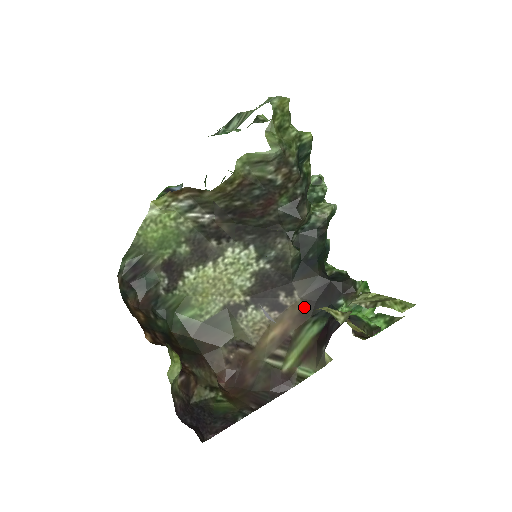
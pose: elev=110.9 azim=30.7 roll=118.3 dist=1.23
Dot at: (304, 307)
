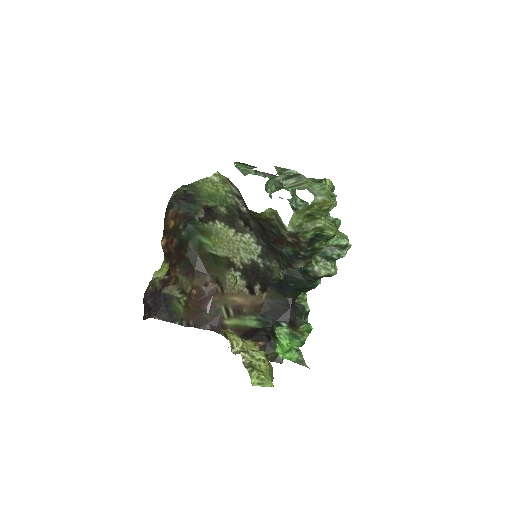
Dot at: (262, 305)
